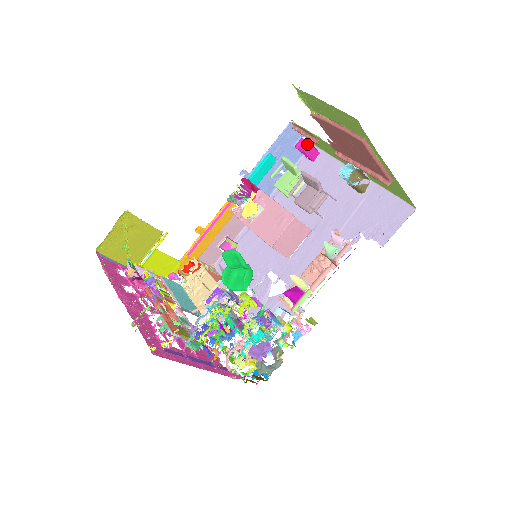
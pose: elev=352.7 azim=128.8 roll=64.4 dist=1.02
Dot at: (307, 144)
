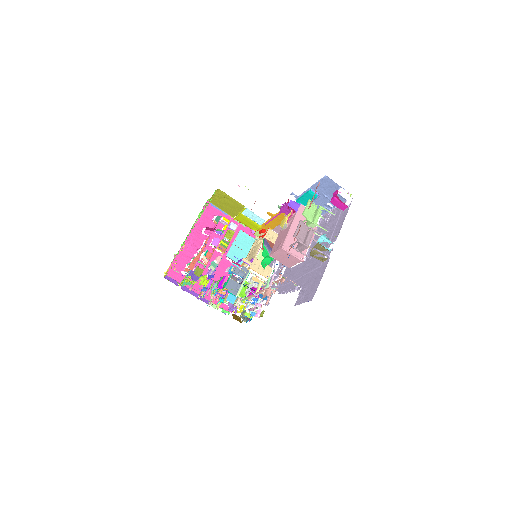
Dot at: (333, 197)
